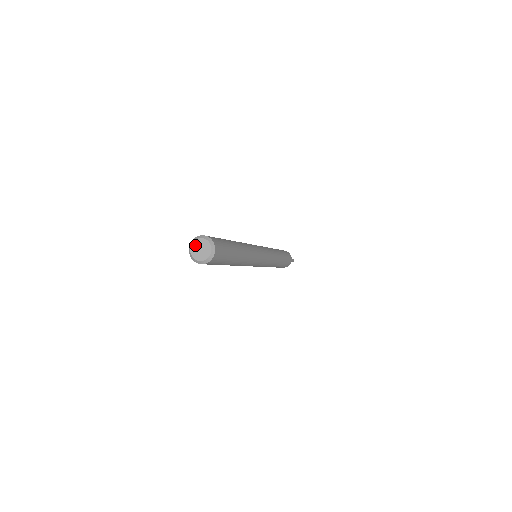
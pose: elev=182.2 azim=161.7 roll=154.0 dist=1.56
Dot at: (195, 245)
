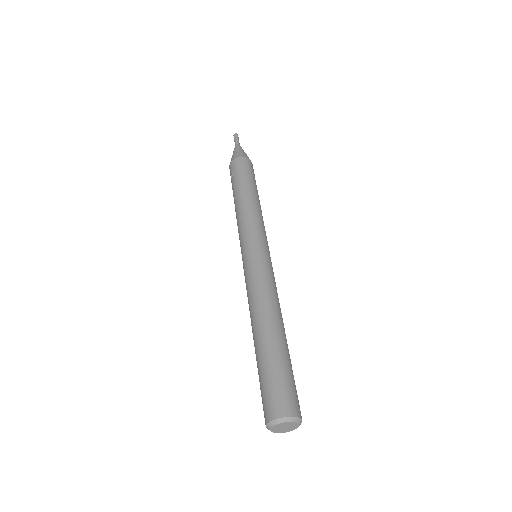
Dot at: (275, 430)
